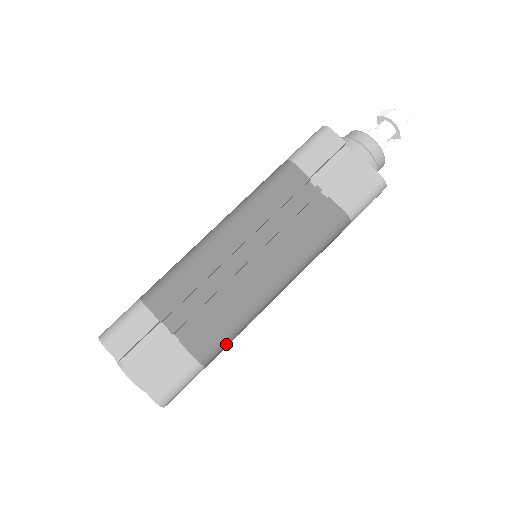
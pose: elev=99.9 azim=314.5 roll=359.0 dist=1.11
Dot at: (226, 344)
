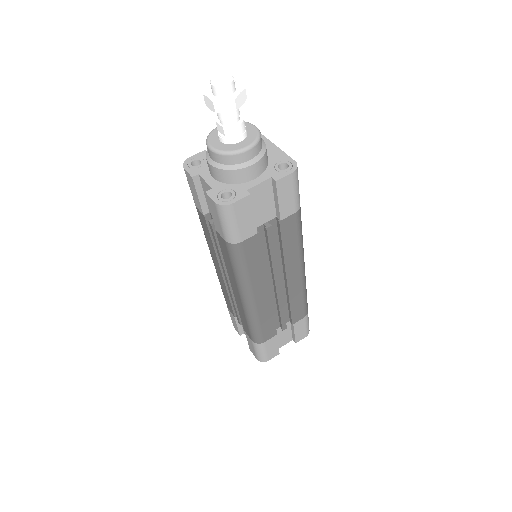
Dot at: (259, 332)
